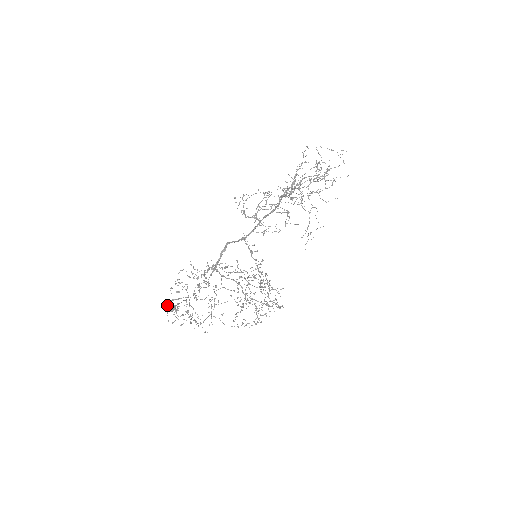
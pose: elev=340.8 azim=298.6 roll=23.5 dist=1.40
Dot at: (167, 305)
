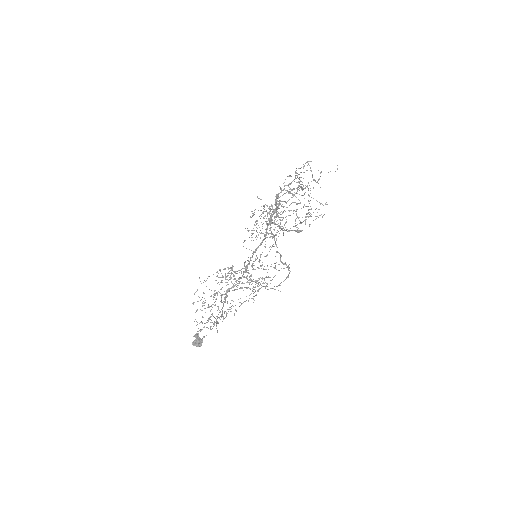
Dot at: (196, 343)
